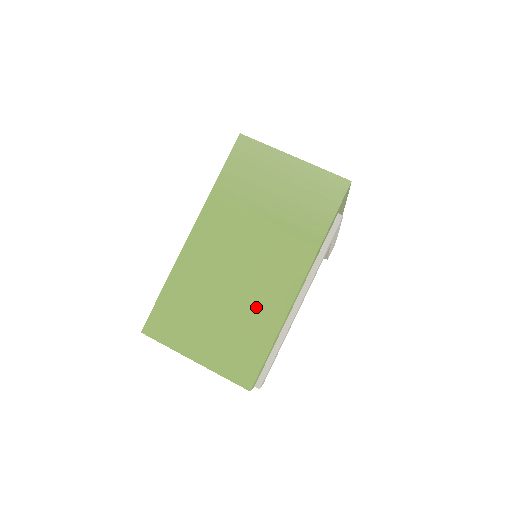
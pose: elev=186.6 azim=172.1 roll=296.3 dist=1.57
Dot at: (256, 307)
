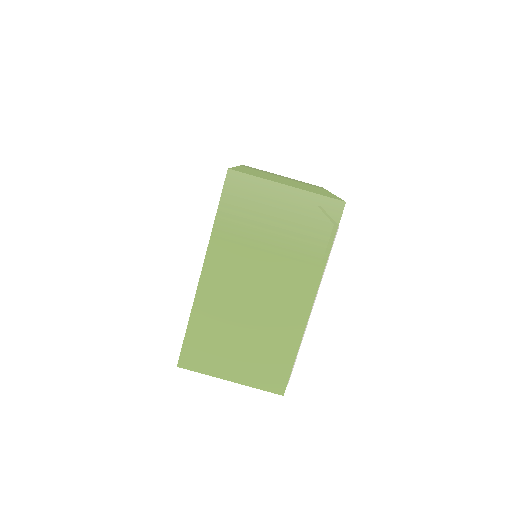
Dot at: (276, 329)
